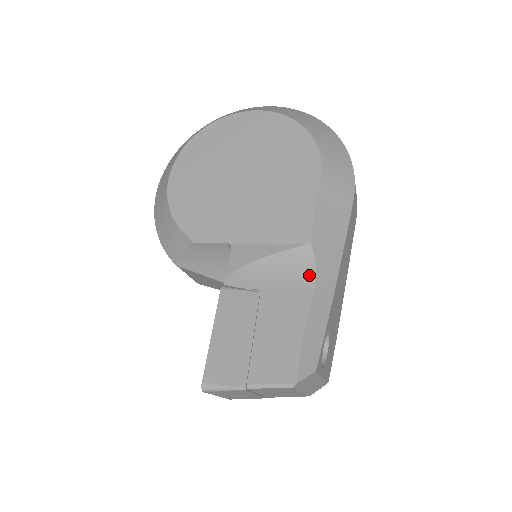
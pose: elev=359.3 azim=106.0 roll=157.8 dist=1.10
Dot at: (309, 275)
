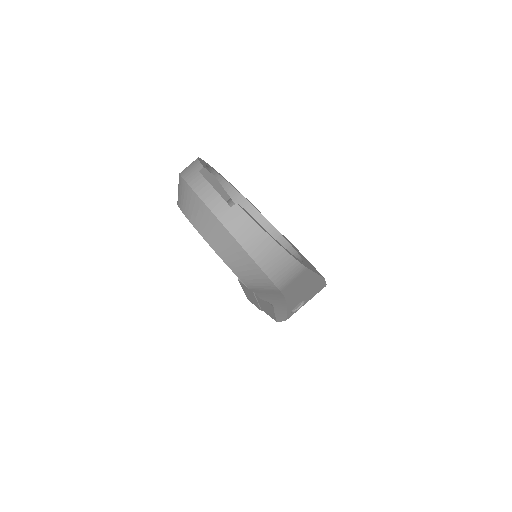
Dot at: occluded
